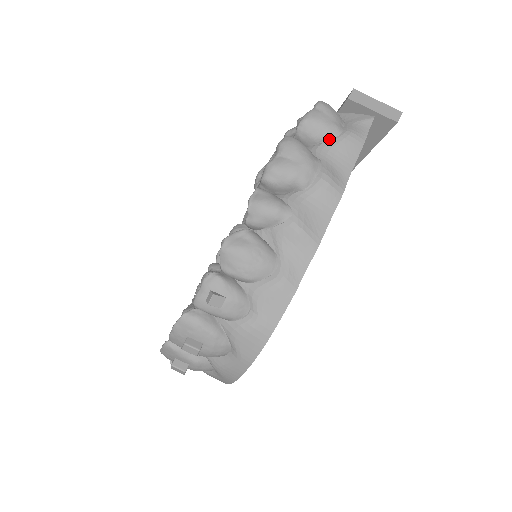
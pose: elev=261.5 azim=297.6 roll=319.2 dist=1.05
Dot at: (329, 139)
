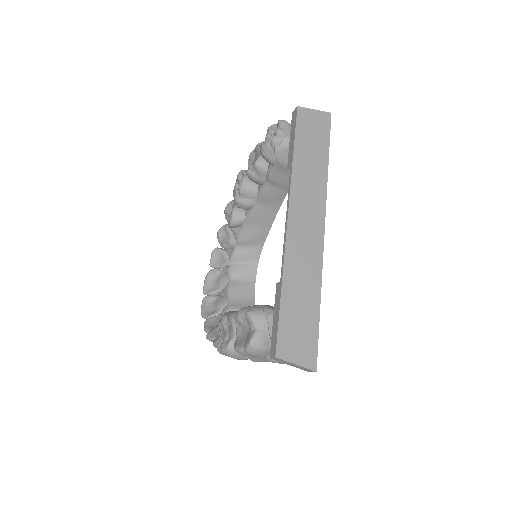
Dot at: occluded
